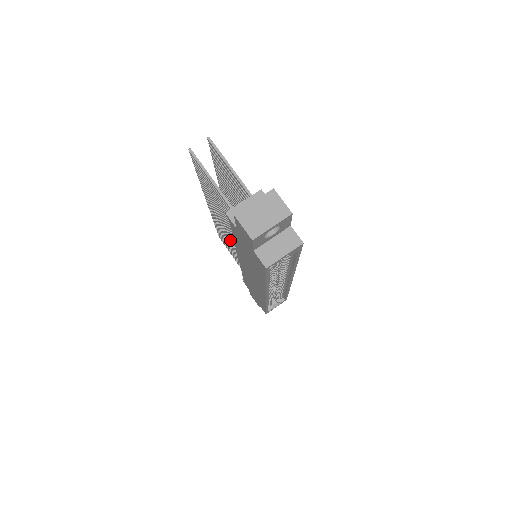
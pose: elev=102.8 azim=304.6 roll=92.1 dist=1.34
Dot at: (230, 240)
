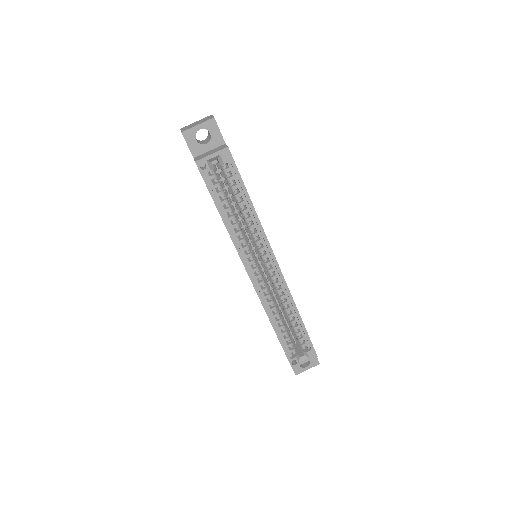
Dot at: occluded
